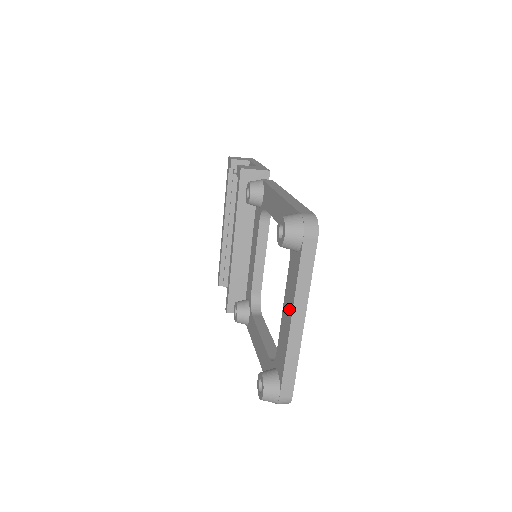
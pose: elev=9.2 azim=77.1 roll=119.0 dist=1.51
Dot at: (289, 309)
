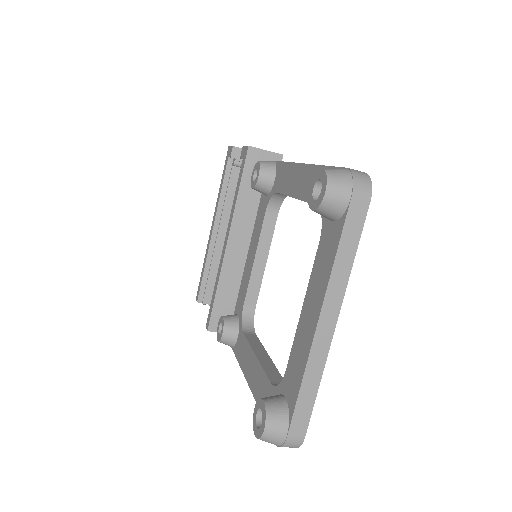
Dot at: (316, 304)
